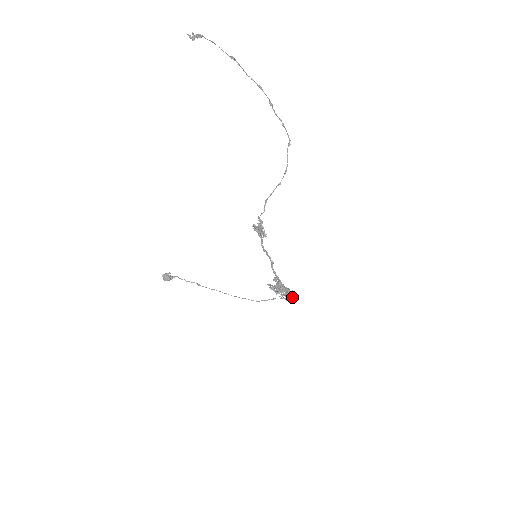
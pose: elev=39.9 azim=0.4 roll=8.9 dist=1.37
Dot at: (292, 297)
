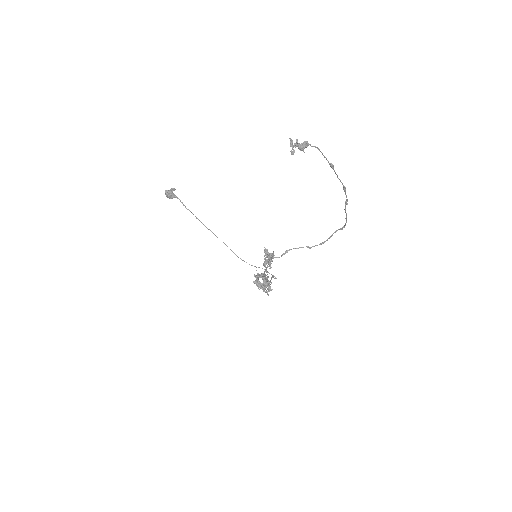
Dot at: (272, 277)
